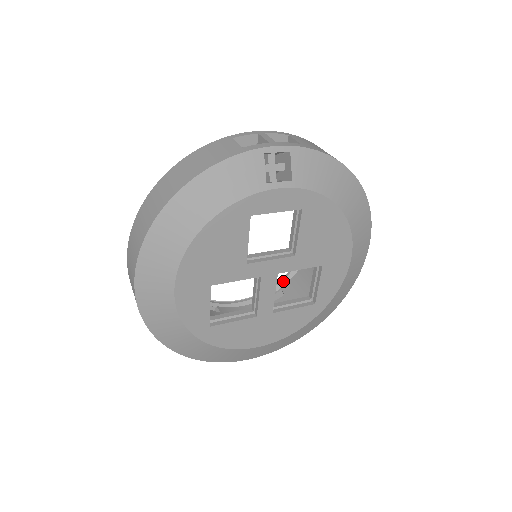
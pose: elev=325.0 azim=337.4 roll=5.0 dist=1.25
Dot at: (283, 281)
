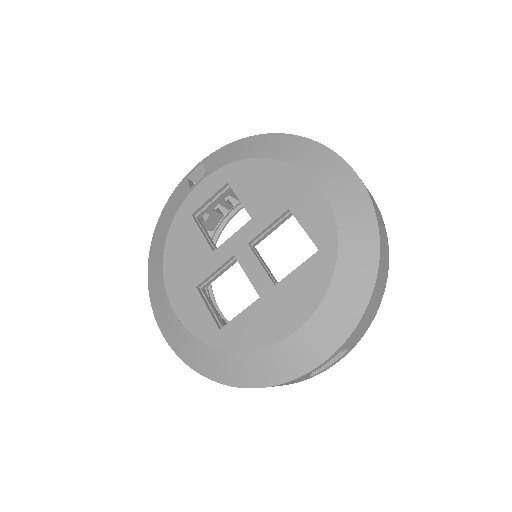
Dot at: occluded
